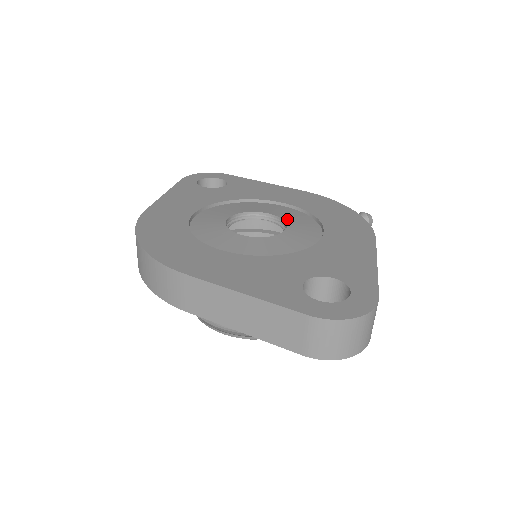
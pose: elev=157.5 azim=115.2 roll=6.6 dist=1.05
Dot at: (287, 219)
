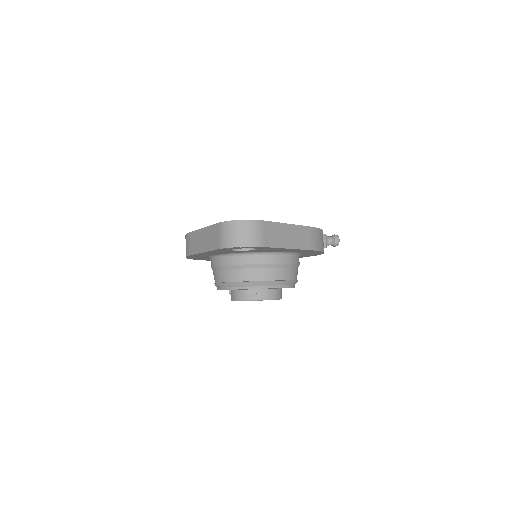
Dot at: occluded
